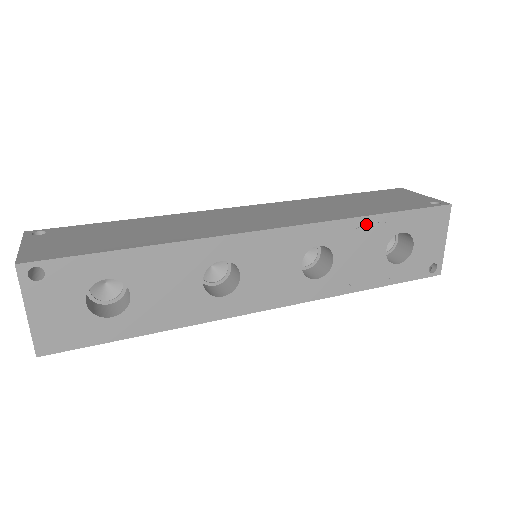
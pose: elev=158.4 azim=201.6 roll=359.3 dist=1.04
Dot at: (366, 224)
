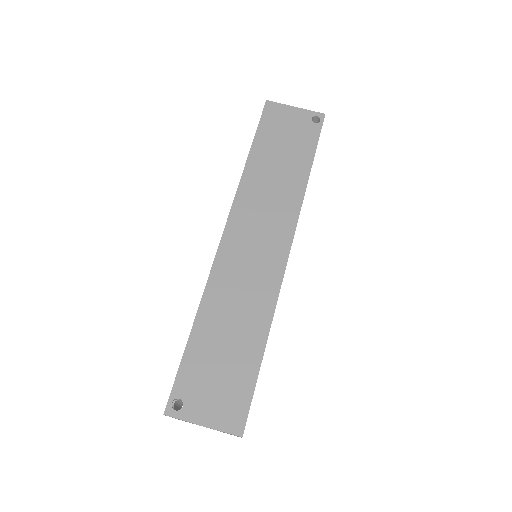
Dot at: occluded
